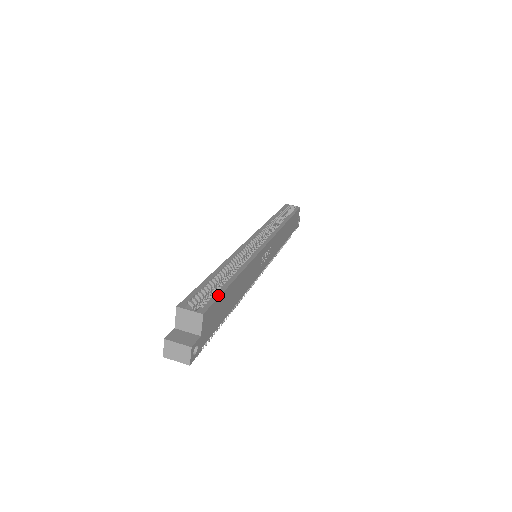
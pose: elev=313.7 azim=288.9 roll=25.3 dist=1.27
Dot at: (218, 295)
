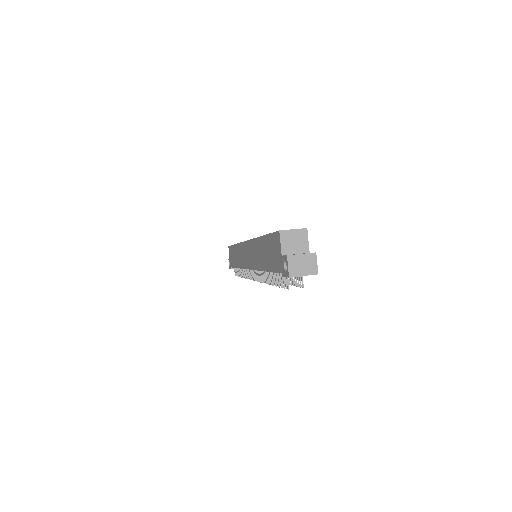
Dot at: occluded
